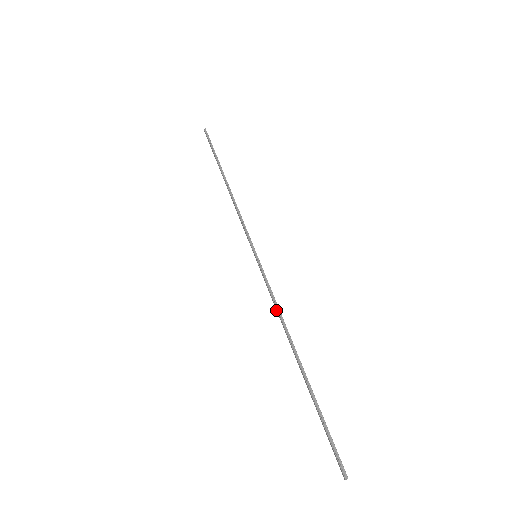
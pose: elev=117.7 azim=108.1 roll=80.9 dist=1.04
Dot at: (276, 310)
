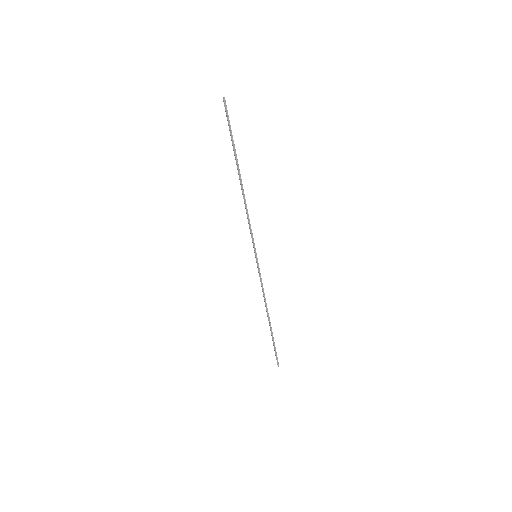
Dot at: occluded
